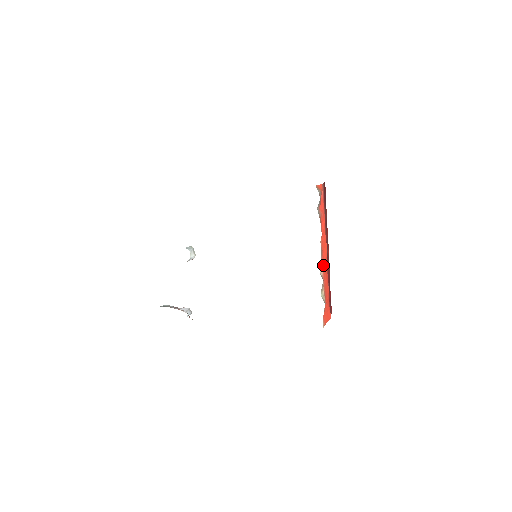
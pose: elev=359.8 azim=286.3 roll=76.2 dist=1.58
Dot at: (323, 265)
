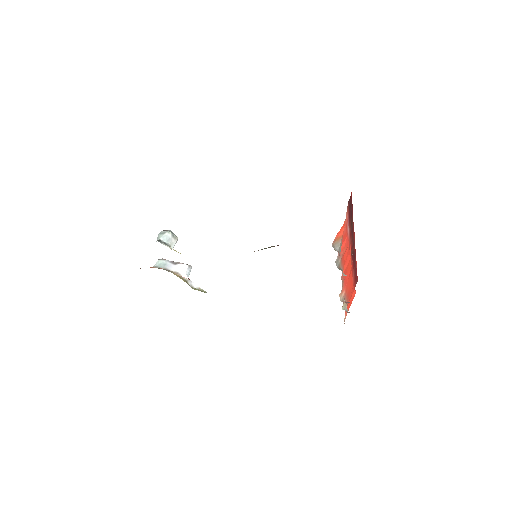
Dot at: (345, 284)
